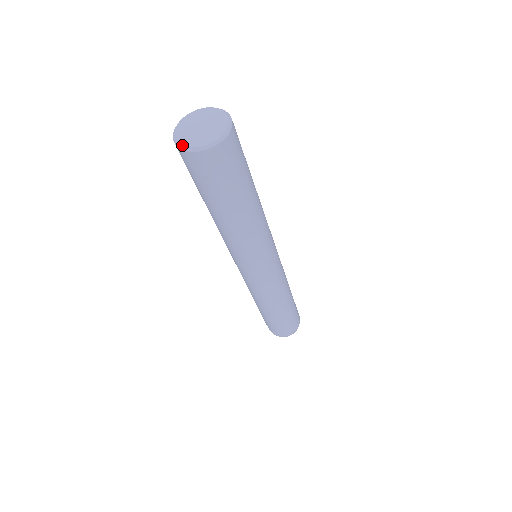
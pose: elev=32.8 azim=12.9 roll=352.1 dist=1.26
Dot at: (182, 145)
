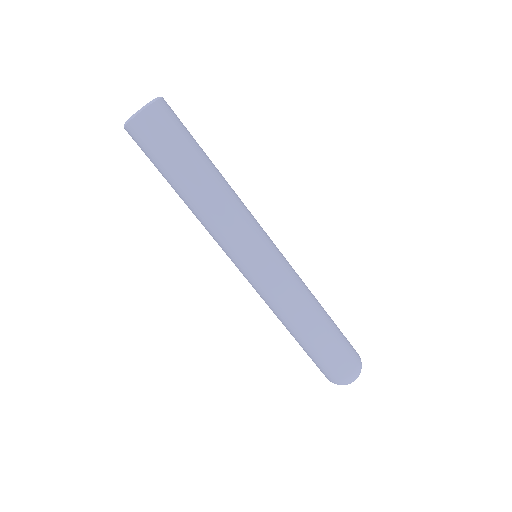
Dot at: (131, 116)
